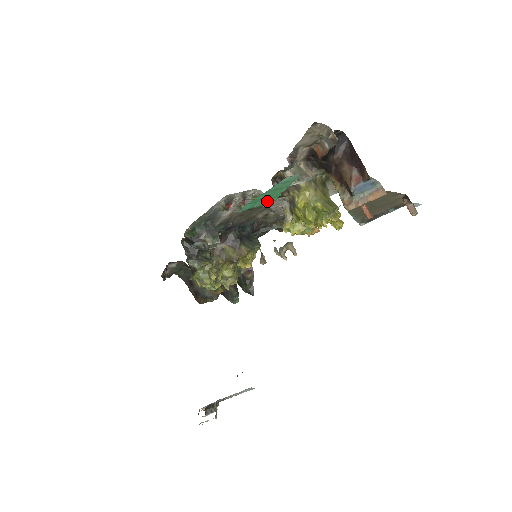
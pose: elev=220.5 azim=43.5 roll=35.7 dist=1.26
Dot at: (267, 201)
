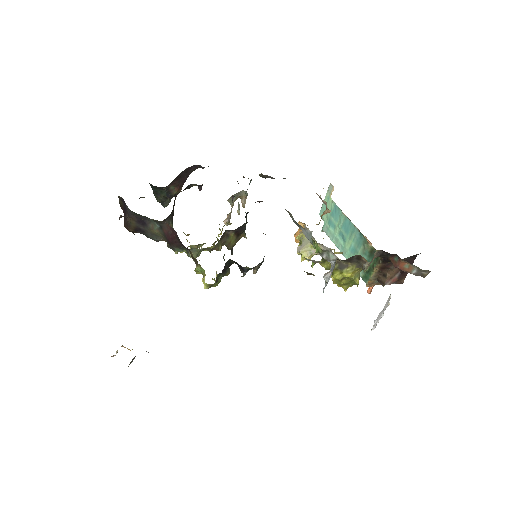
Dot at: occluded
